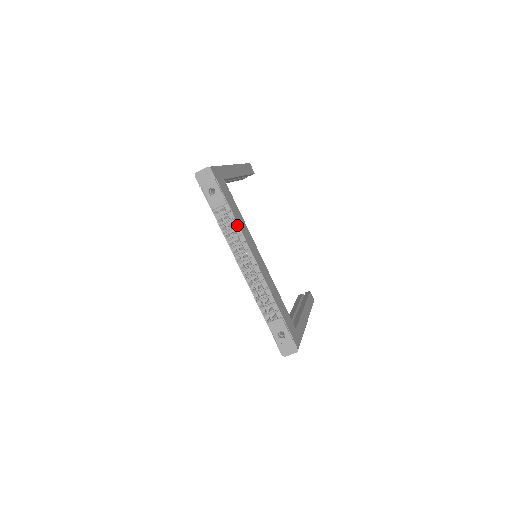
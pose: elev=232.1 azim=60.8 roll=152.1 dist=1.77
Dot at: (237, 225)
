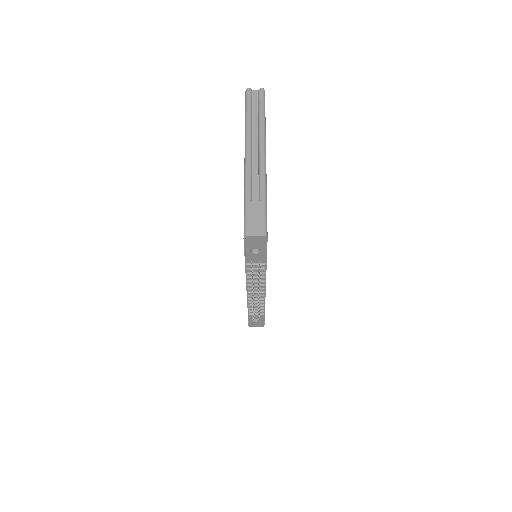
Dot at: (265, 271)
